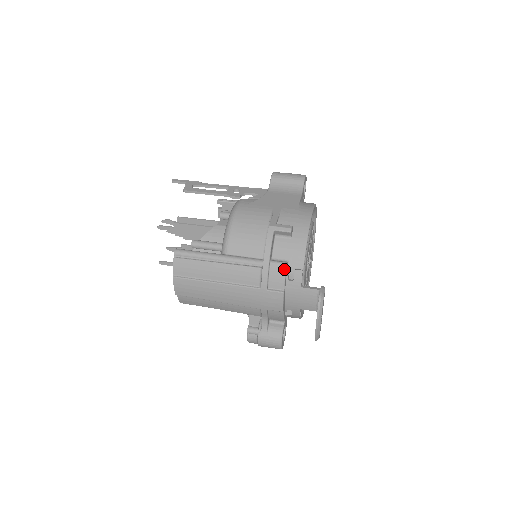
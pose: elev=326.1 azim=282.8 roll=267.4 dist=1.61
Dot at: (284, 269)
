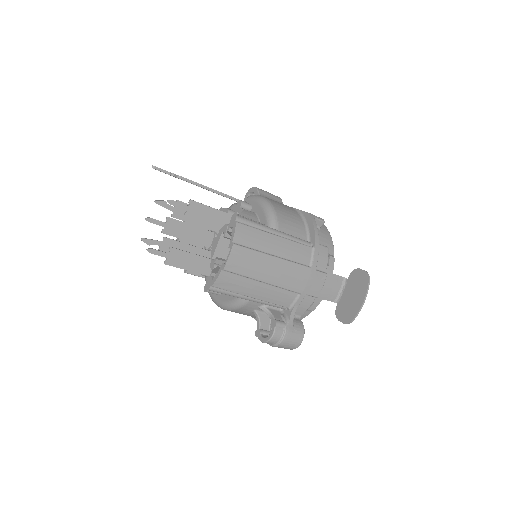
Dot at: (328, 252)
